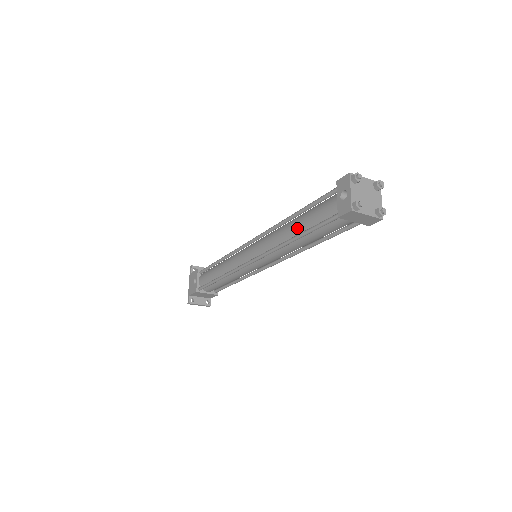
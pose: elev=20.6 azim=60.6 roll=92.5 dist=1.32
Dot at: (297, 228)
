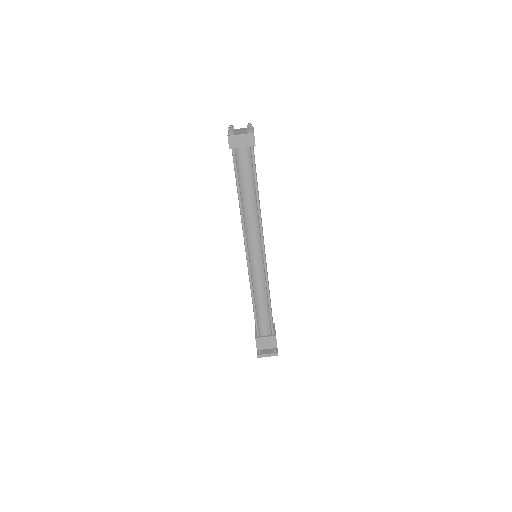
Dot at: occluded
